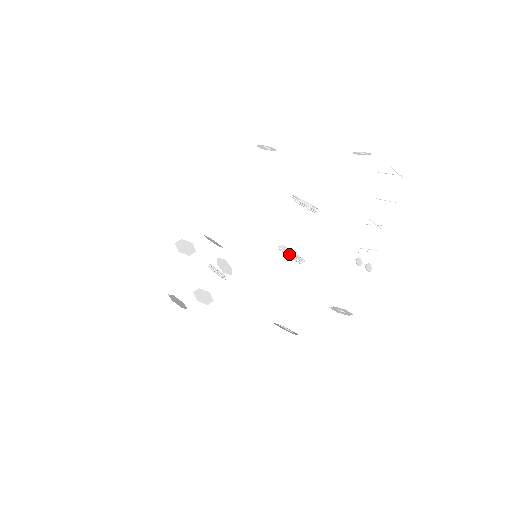
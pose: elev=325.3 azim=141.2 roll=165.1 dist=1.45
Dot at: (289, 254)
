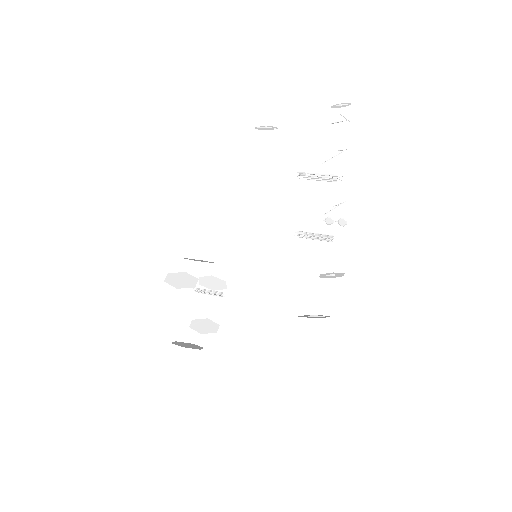
Dot at: (313, 237)
